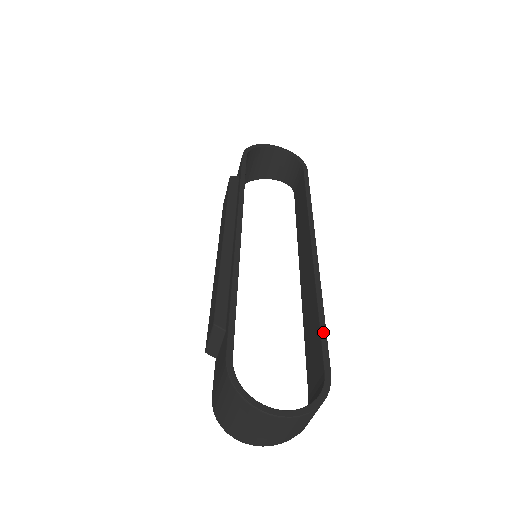
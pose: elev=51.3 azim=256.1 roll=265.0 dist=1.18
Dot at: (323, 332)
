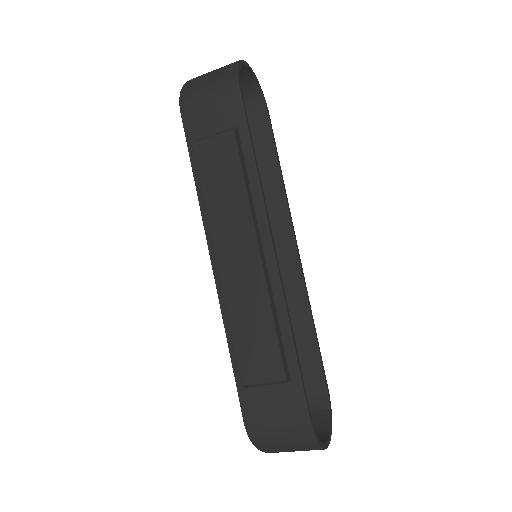
Dot at: occluded
